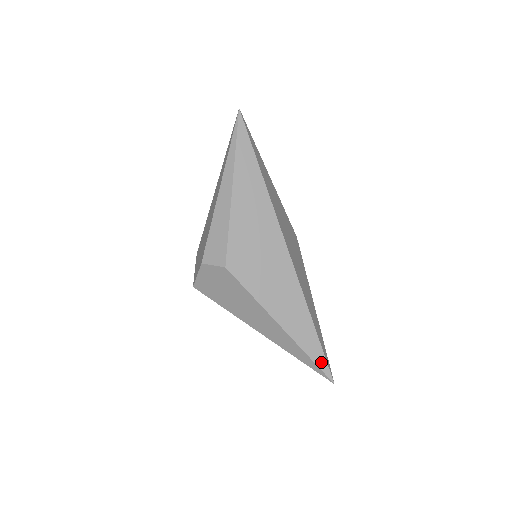
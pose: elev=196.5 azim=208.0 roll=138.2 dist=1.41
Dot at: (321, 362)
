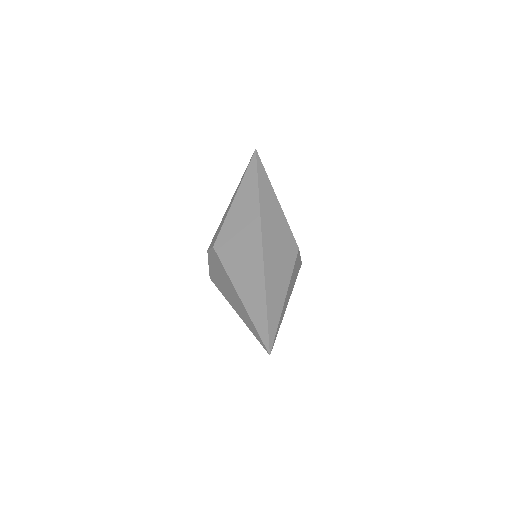
Dot at: (263, 332)
